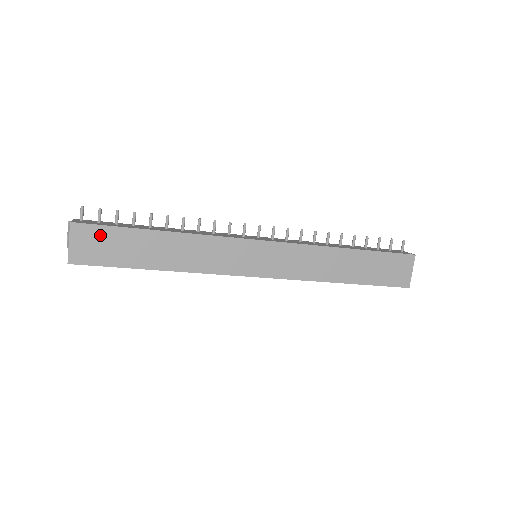
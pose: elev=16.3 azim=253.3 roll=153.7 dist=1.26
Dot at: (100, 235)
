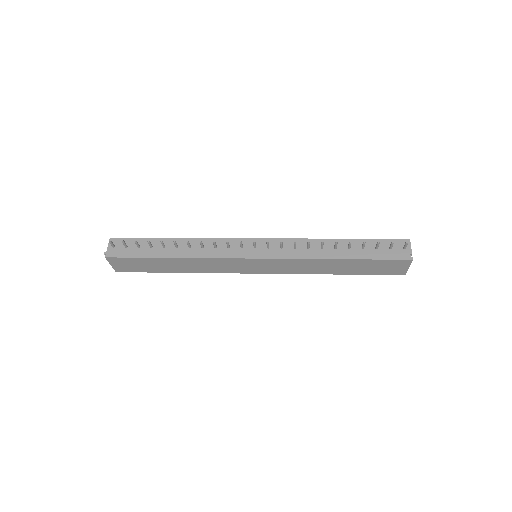
Dot at: (128, 261)
